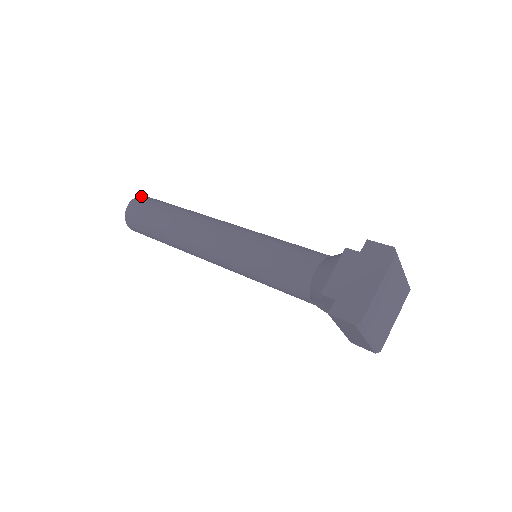
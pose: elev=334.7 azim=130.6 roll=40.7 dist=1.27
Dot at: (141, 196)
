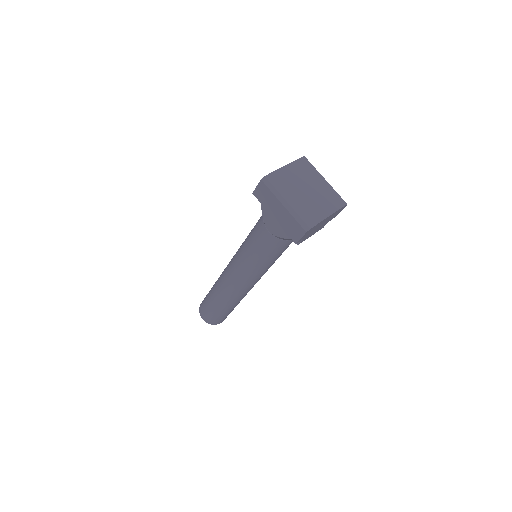
Dot at: occluded
